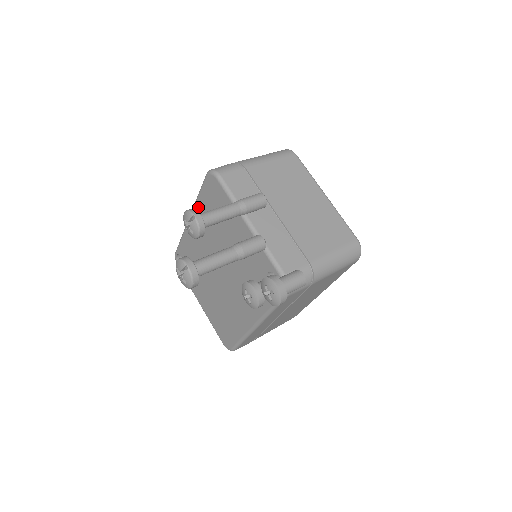
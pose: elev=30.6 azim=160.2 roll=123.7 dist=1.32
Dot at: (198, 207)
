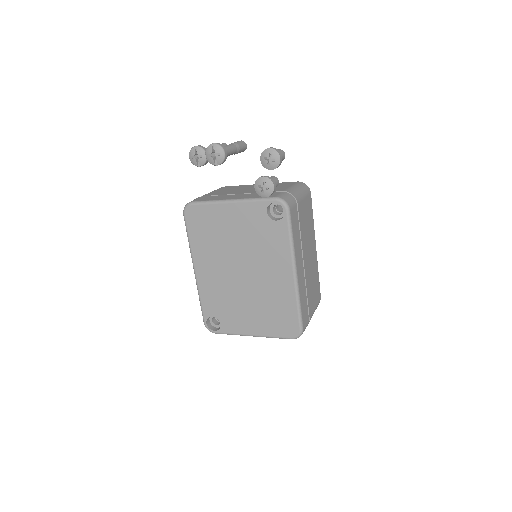
Dot at: (194, 248)
